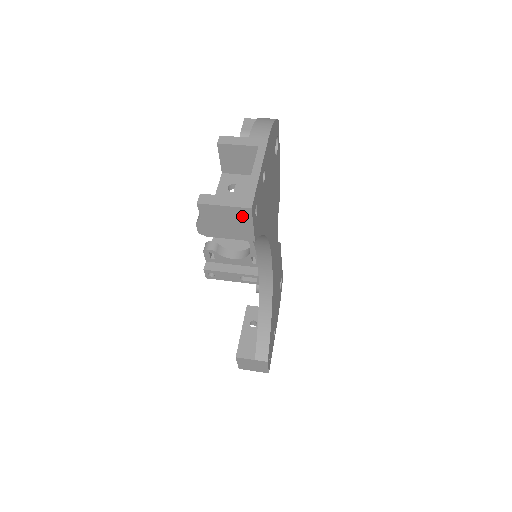
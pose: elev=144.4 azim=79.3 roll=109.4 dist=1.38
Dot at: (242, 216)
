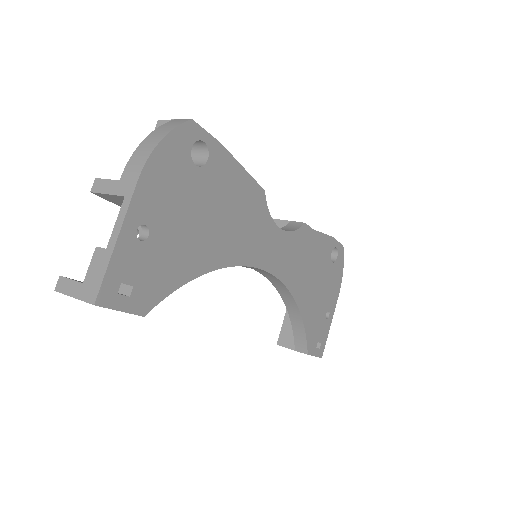
Dot at: occluded
